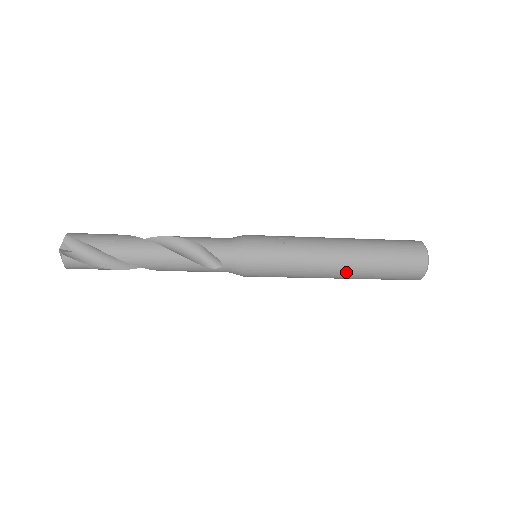
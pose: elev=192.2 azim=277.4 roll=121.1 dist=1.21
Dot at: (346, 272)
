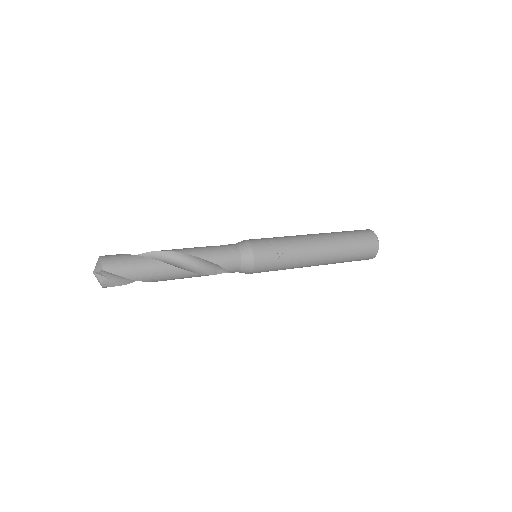
Dot at: occluded
